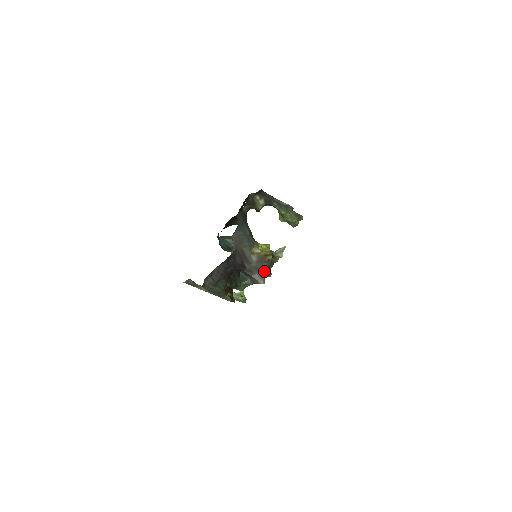
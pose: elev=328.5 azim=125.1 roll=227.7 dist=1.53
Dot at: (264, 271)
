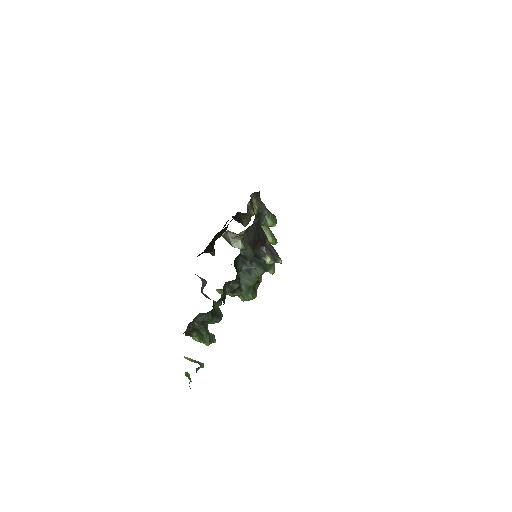
Dot at: occluded
